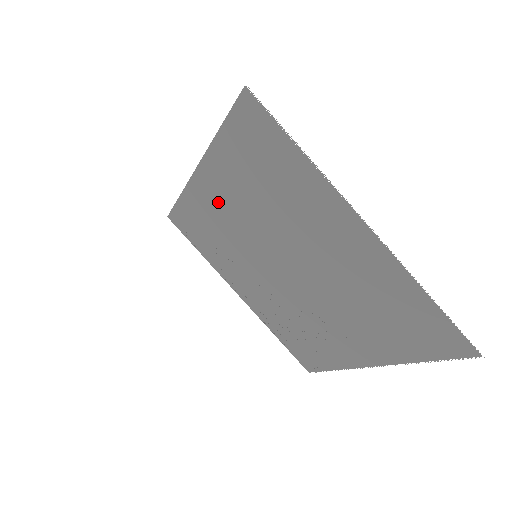
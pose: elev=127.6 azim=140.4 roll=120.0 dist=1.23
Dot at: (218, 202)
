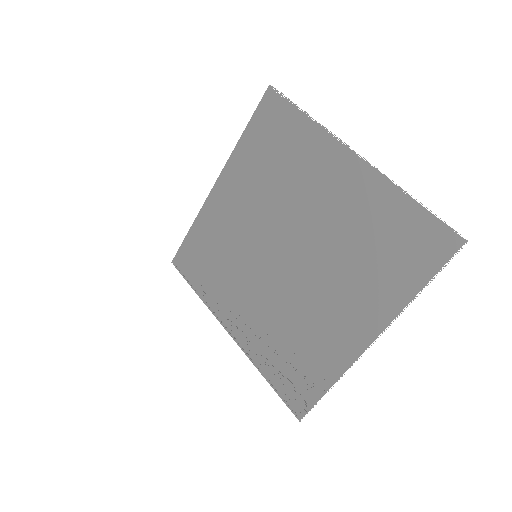
Dot at: (229, 209)
